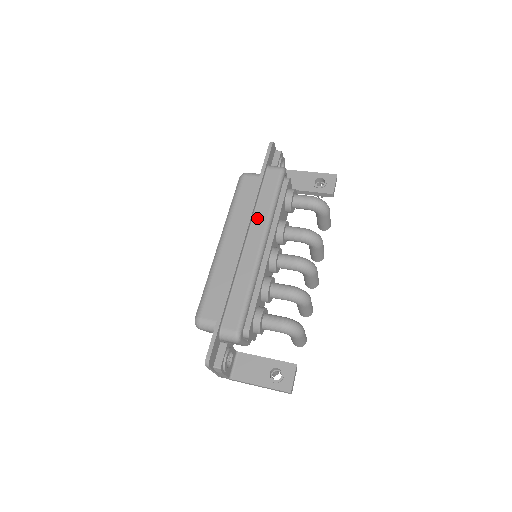
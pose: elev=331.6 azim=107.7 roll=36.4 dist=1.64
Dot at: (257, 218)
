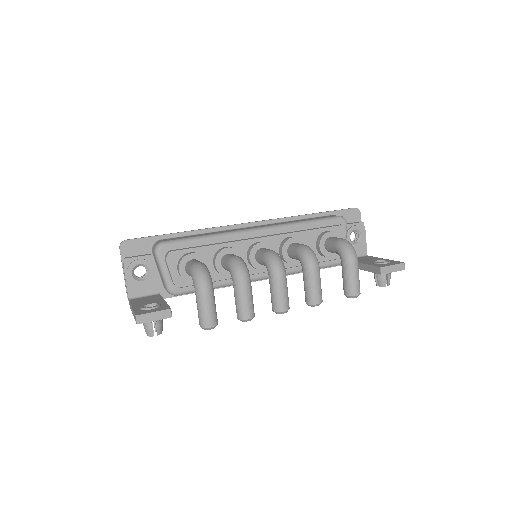
Dot at: (280, 223)
